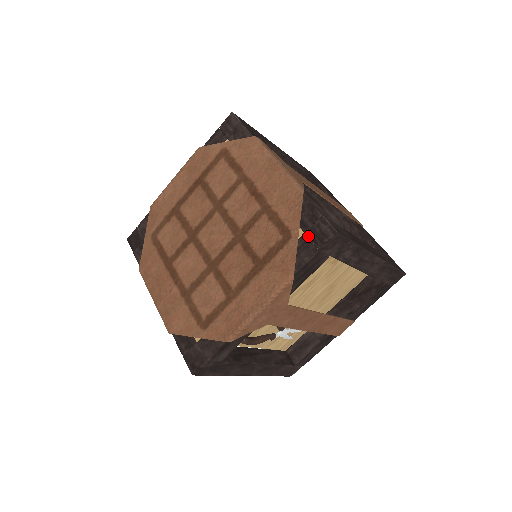
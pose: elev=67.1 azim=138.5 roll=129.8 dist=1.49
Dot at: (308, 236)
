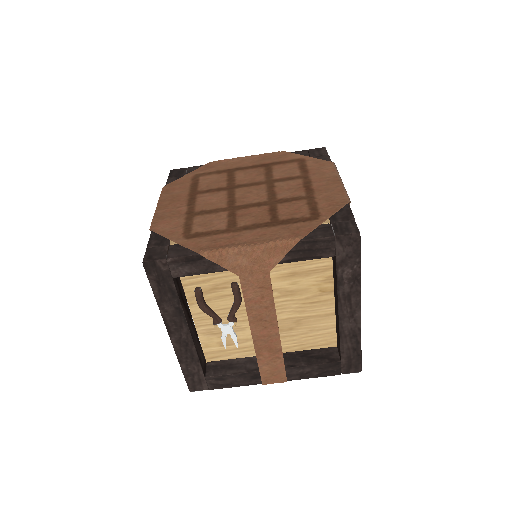
Dot at: (333, 225)
